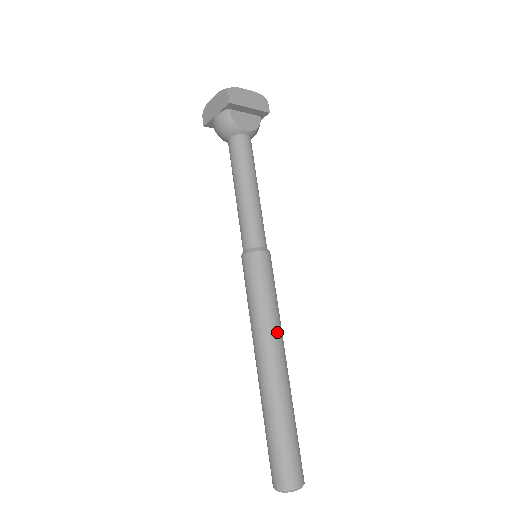
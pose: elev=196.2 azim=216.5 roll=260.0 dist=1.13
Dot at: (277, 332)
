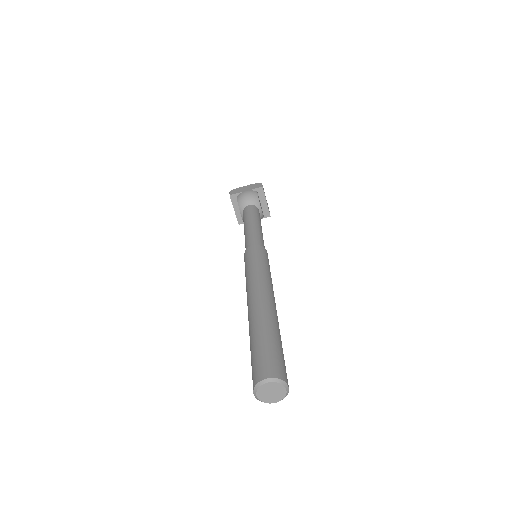
Dot at: occluded
